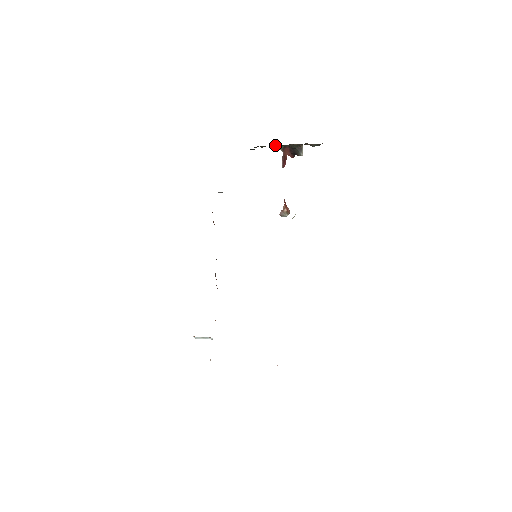
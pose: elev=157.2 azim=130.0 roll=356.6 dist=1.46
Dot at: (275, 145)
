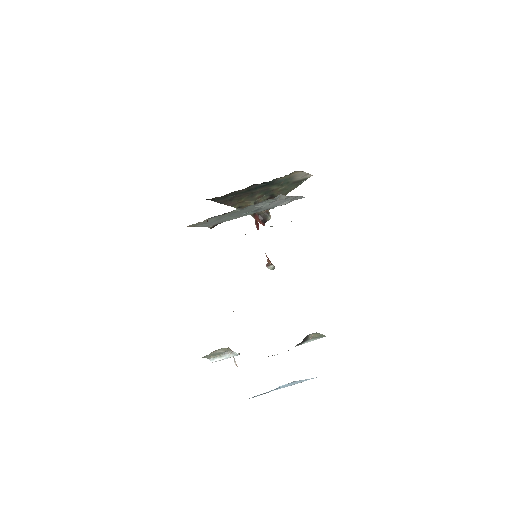
Dot at: occluded
